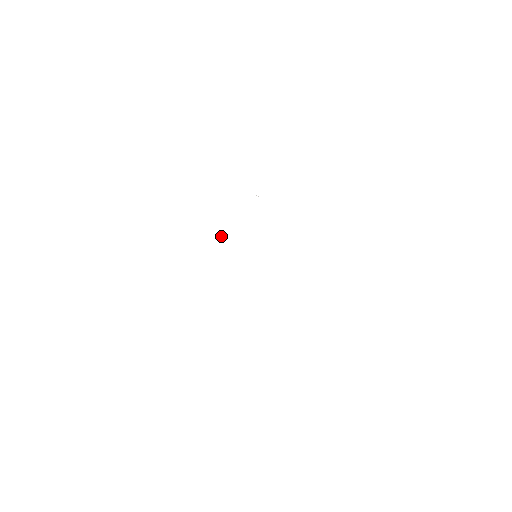
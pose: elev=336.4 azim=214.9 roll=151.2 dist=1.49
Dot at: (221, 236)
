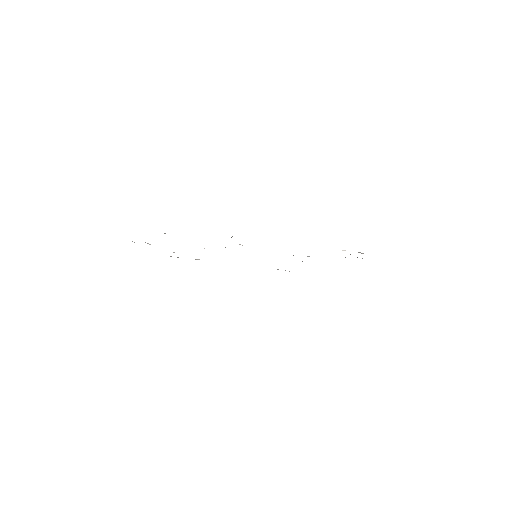
Dot at: (239, 244)
